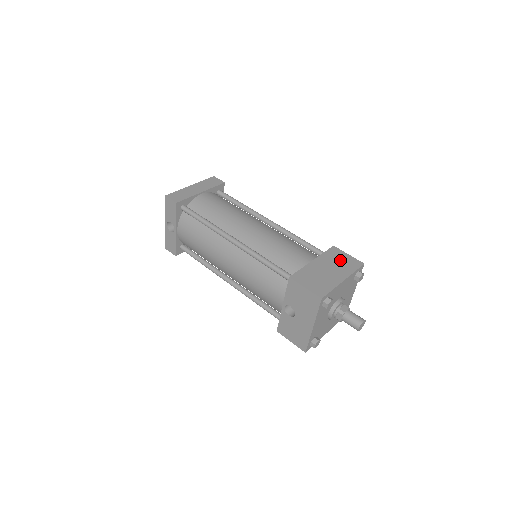
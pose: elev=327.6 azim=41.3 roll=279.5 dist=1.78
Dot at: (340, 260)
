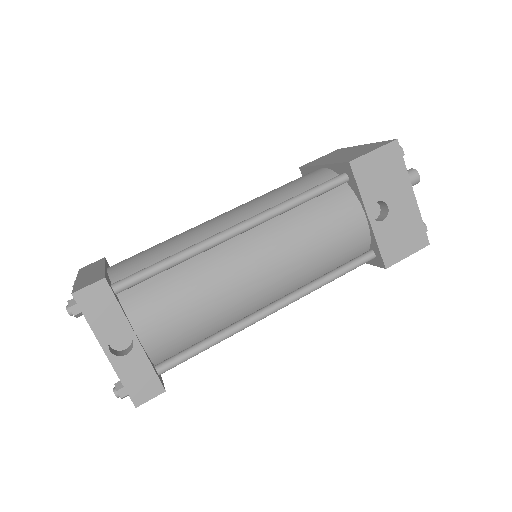
Dot at: (327, 157)
